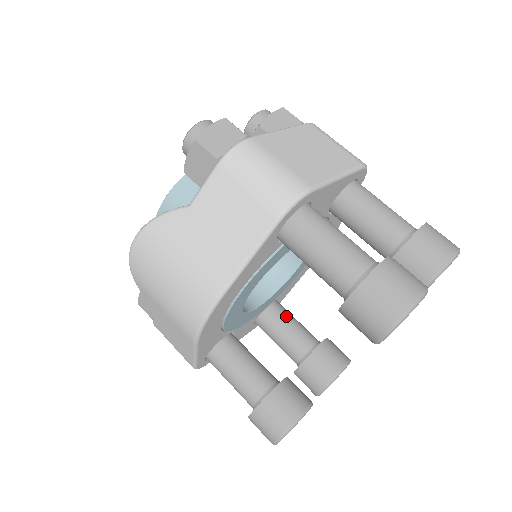
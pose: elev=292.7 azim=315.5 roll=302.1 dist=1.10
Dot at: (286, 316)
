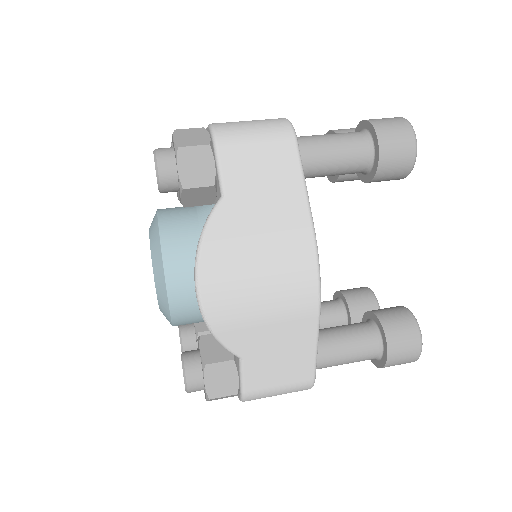
Dot at: occluded
